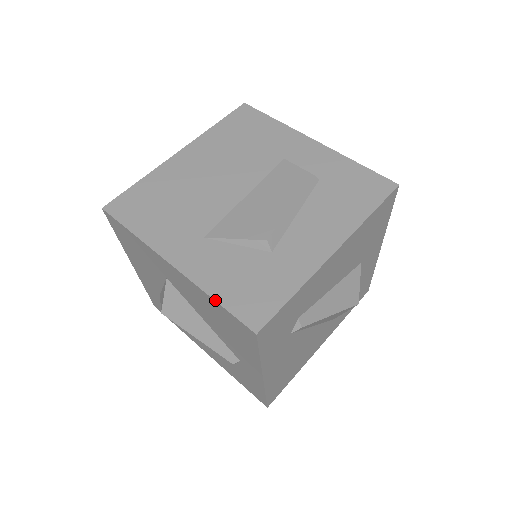
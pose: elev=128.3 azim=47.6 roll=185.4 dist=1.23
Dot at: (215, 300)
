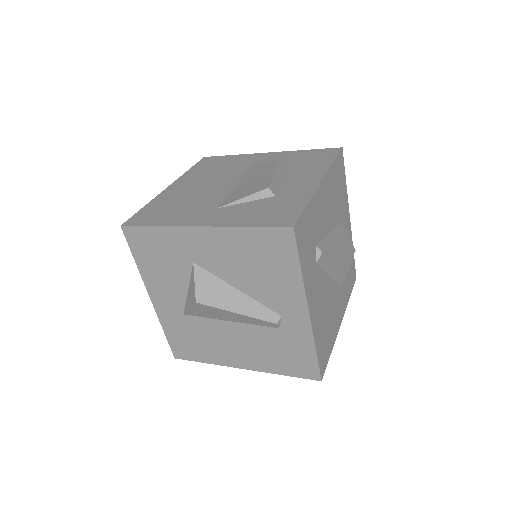
Dot at: (248, 226)
